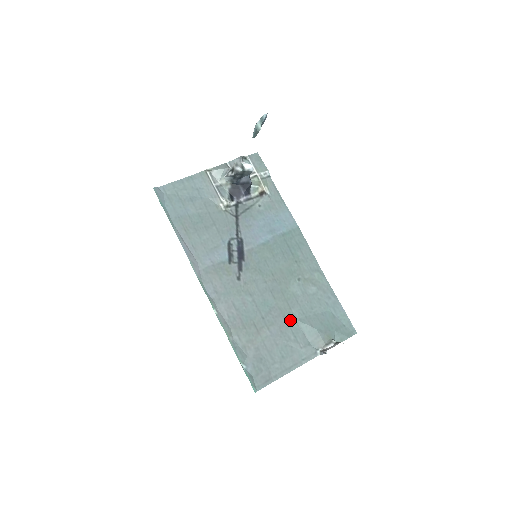
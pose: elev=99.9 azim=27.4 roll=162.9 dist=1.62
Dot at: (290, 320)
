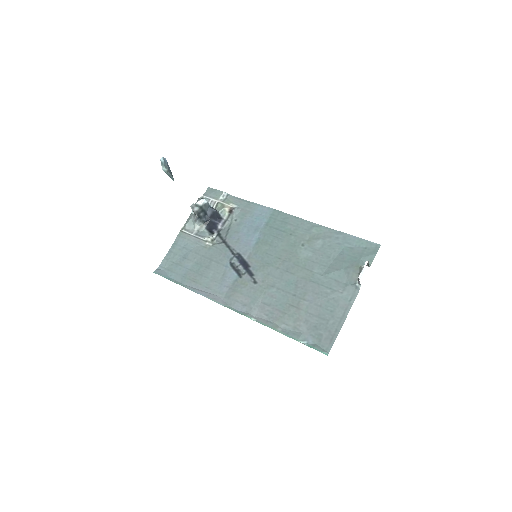
Dot at: (317, 280)
